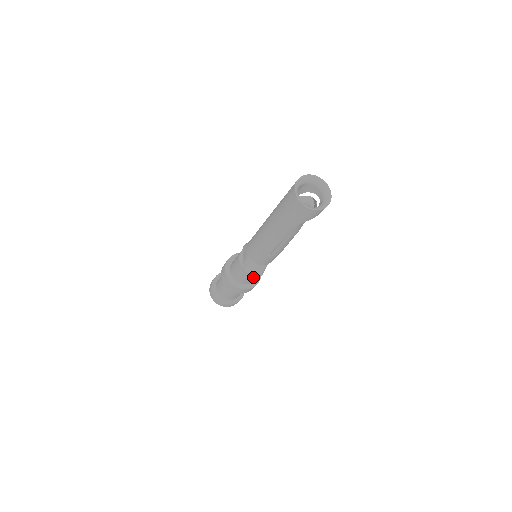
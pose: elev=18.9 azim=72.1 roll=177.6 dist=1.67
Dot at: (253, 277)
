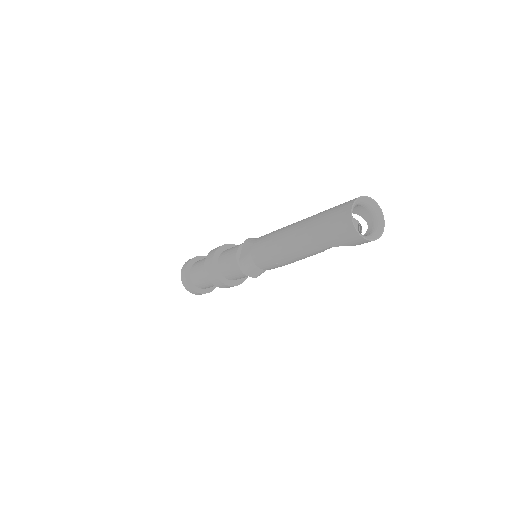
Dot at: (243, 276)
